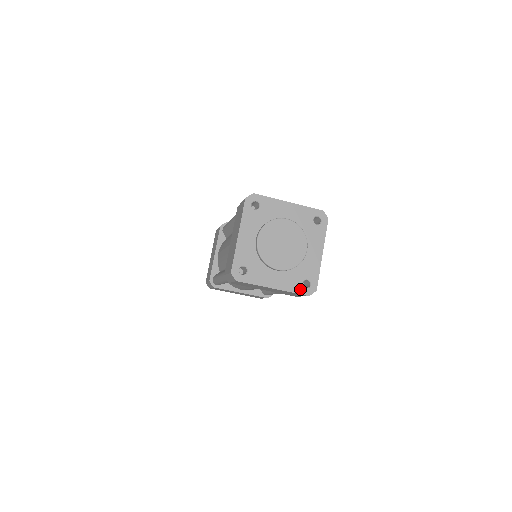
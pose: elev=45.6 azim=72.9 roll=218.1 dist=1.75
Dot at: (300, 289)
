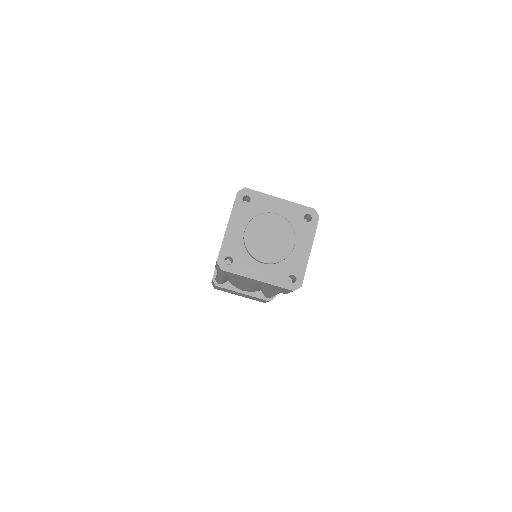
Dot at: (285, 283)
